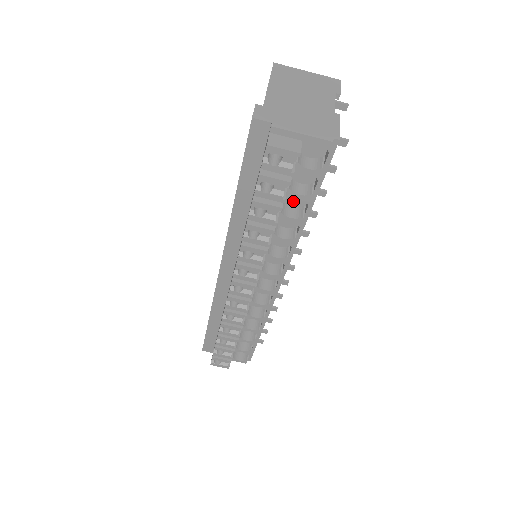
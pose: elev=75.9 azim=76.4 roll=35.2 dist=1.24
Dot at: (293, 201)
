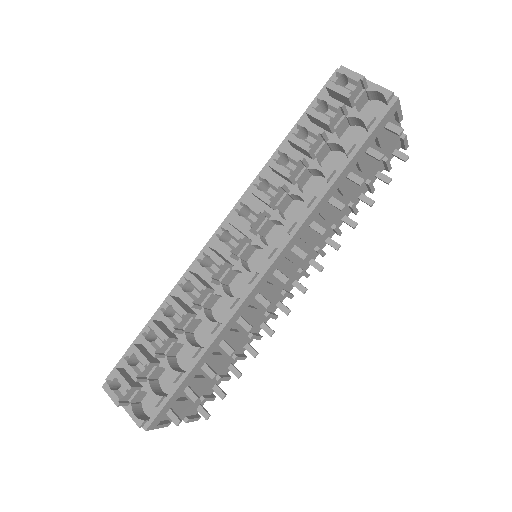
Dot at: (331, 168)
